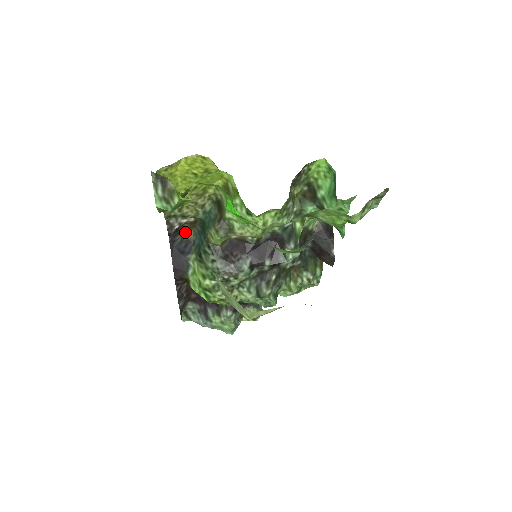
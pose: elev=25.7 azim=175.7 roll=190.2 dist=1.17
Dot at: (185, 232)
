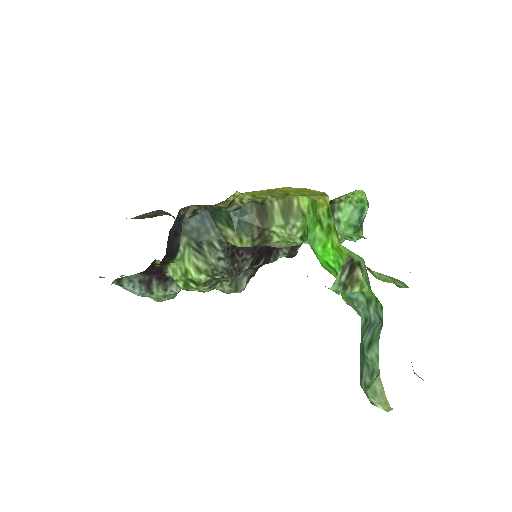
Dot at: (182, 208)
